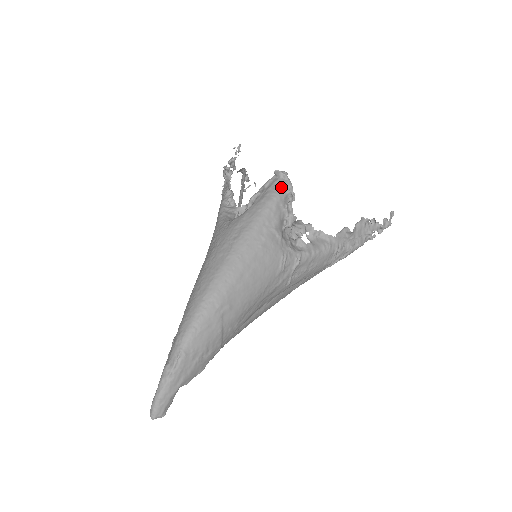
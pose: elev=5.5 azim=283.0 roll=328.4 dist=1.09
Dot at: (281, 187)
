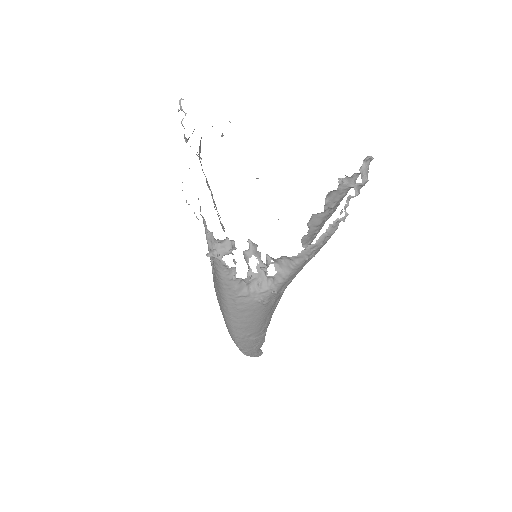
Dot at: (219, 269)
